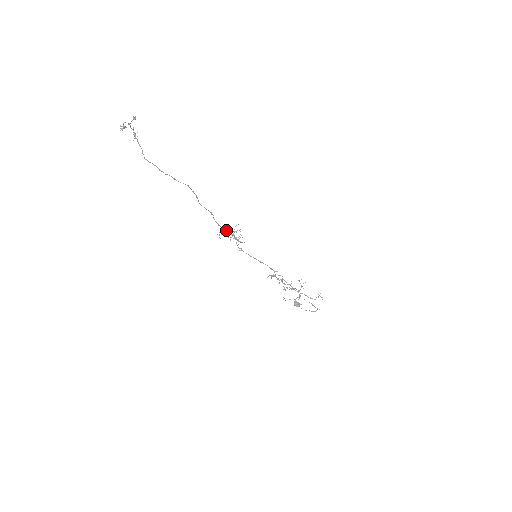
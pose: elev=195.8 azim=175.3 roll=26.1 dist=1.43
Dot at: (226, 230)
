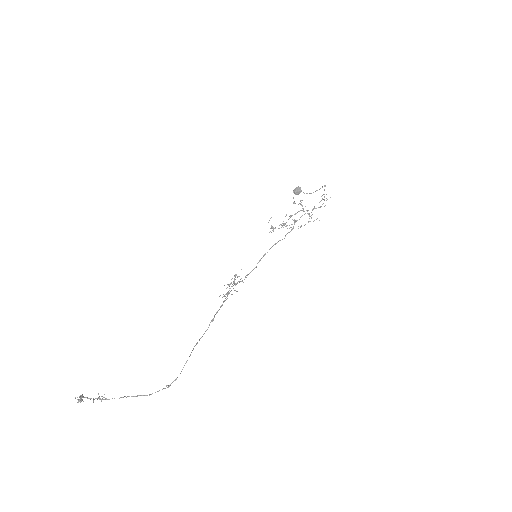
Dot at: occluded
